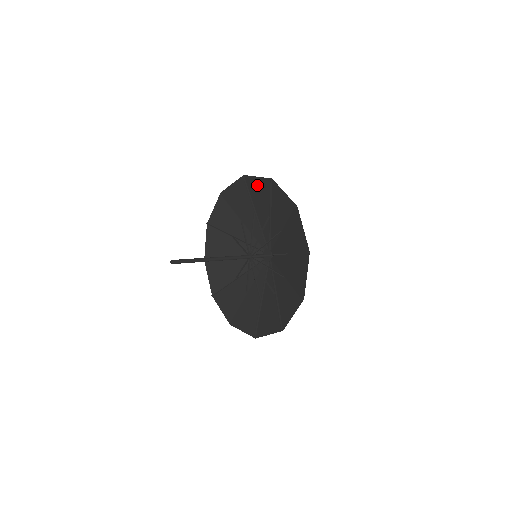
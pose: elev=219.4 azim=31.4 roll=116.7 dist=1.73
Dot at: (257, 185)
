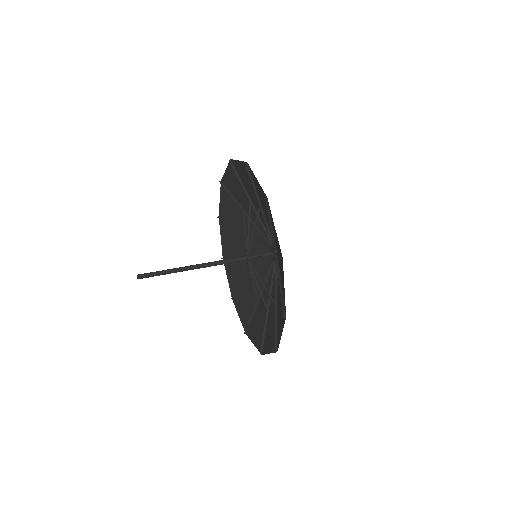
Dot at: (242, 170)
